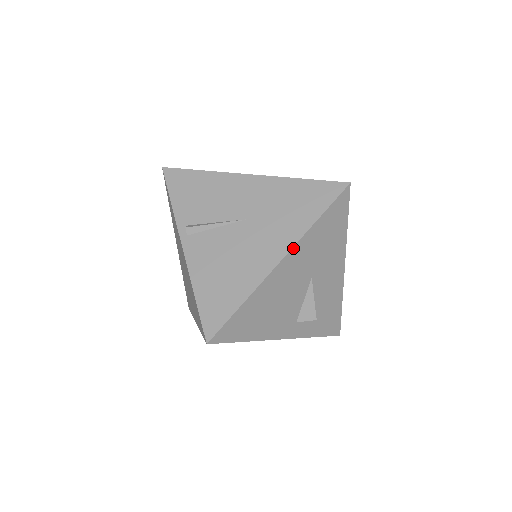
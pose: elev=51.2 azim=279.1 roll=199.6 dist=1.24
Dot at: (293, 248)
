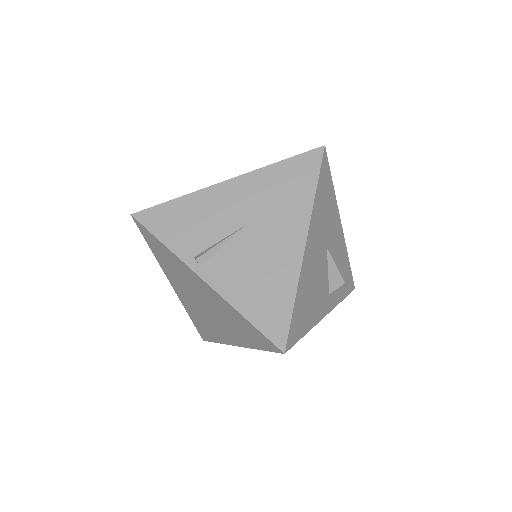
Dot at: (309, 227)
